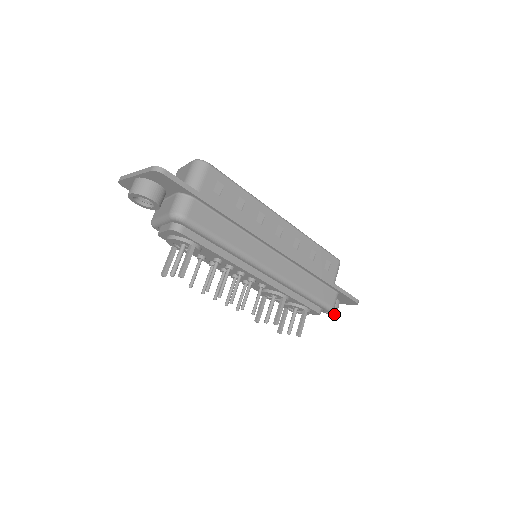
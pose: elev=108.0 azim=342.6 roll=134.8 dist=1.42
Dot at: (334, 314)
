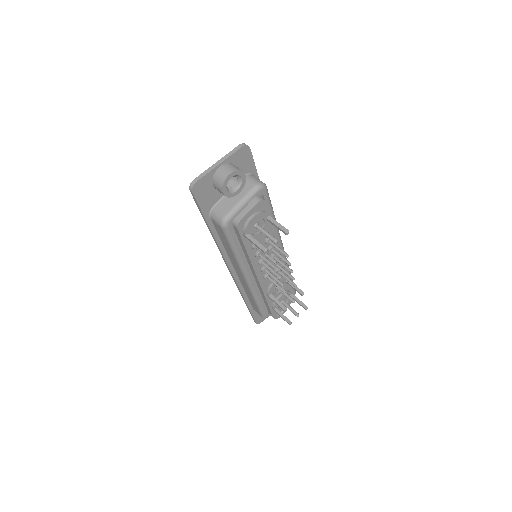
Dot at: occluded
